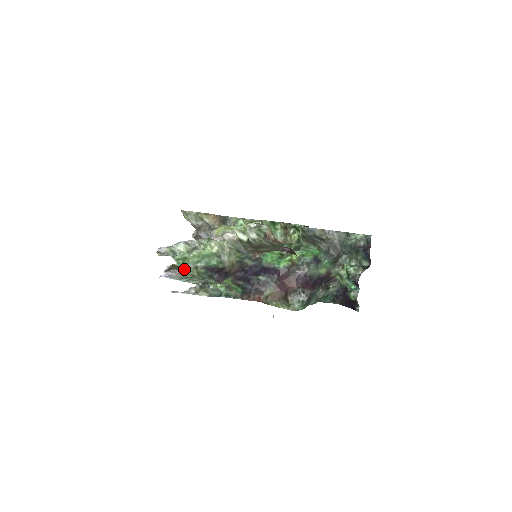
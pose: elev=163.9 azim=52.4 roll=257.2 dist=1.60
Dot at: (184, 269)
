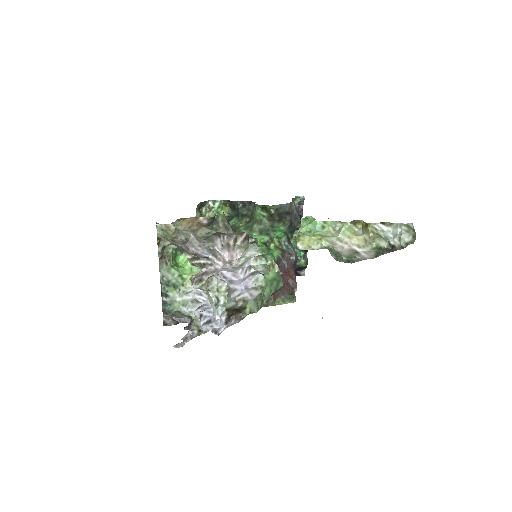
Dot at: (236, 309)
